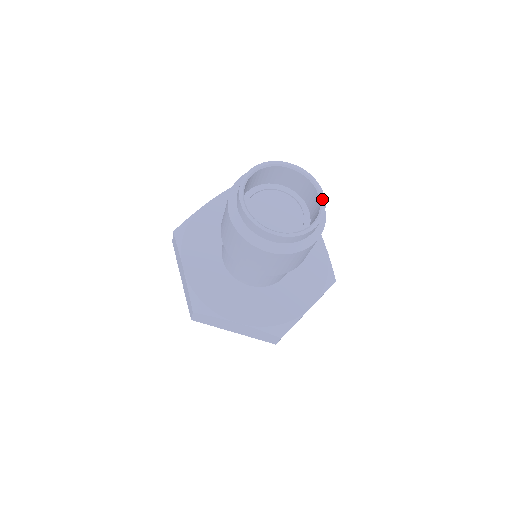
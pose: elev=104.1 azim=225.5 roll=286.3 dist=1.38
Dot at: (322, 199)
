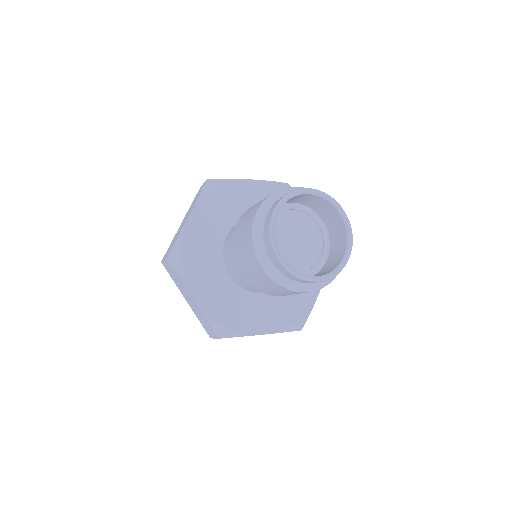
Dot at: (343, 263)
